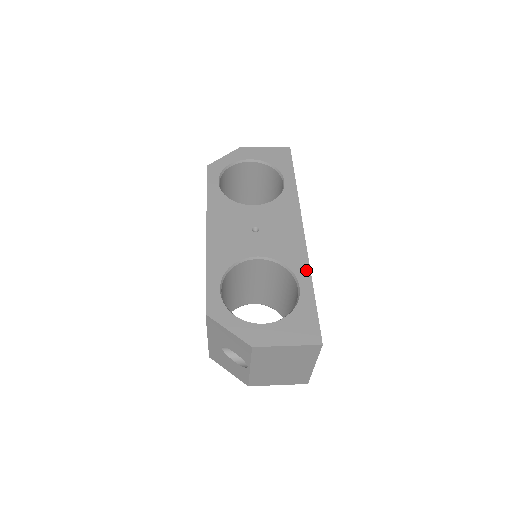
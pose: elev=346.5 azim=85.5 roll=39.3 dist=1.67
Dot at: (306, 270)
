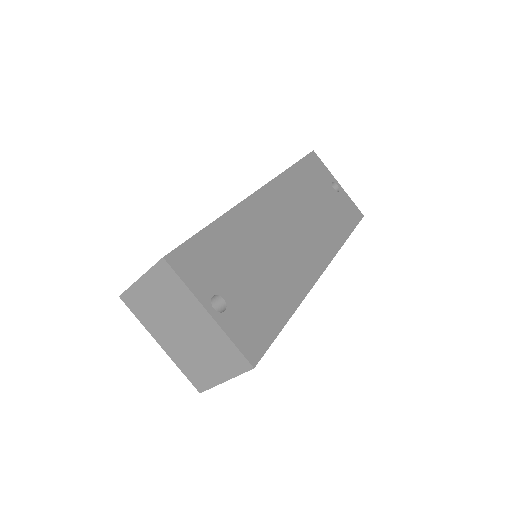
Dot at: occluded
